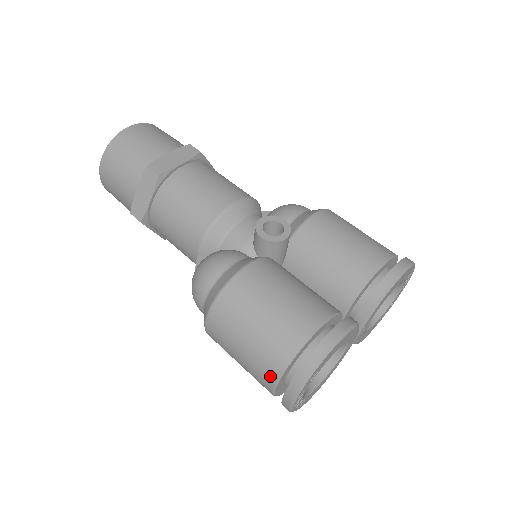
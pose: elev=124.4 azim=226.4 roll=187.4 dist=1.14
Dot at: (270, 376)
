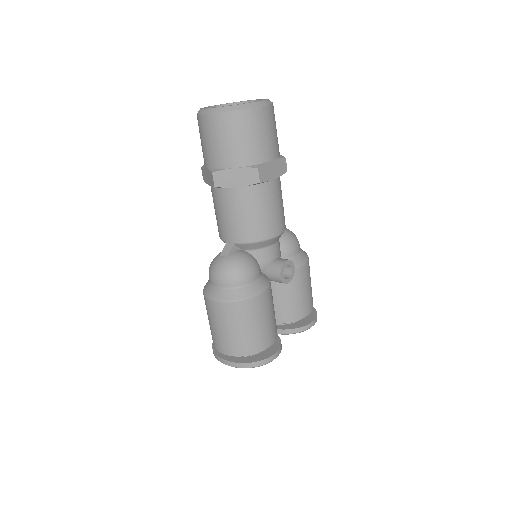
Dot at: (230, 351)
